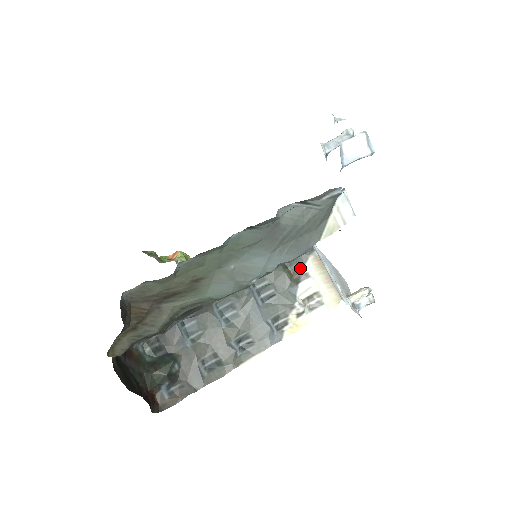
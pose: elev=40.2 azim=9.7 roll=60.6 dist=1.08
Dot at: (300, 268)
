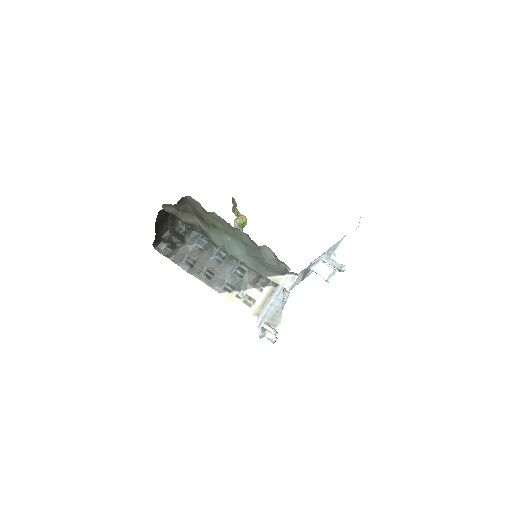
Dot at: (264, 284)
